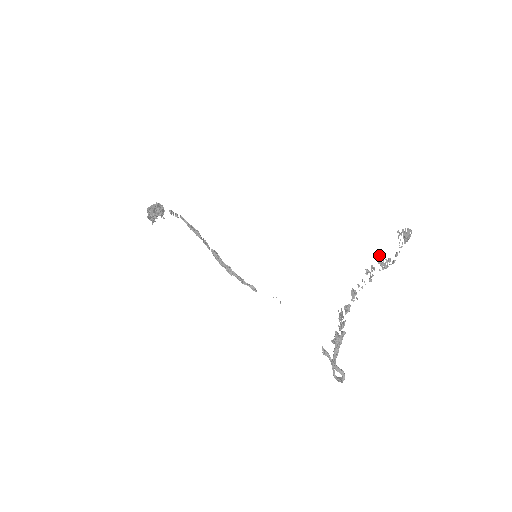
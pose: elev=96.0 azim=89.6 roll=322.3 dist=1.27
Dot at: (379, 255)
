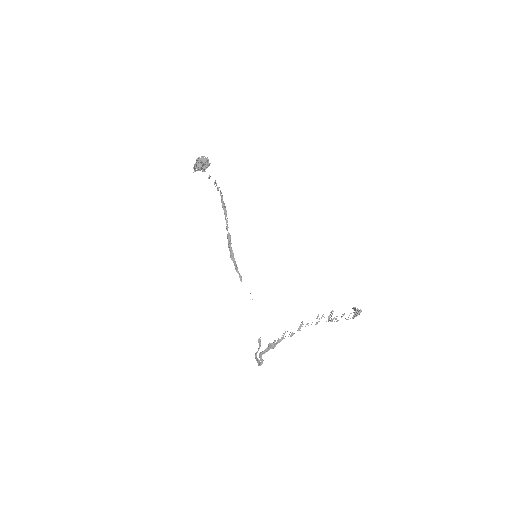
Dot at: occluded
